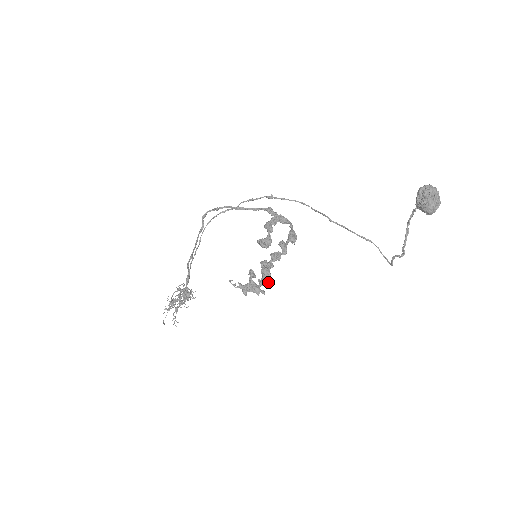
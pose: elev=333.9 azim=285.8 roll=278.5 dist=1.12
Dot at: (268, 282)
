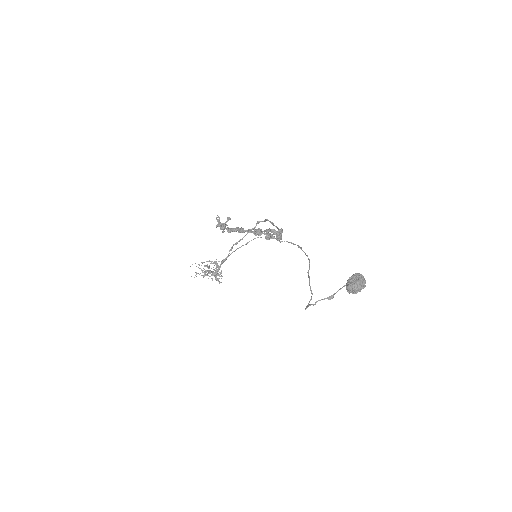
Dot at: (231, 230)
